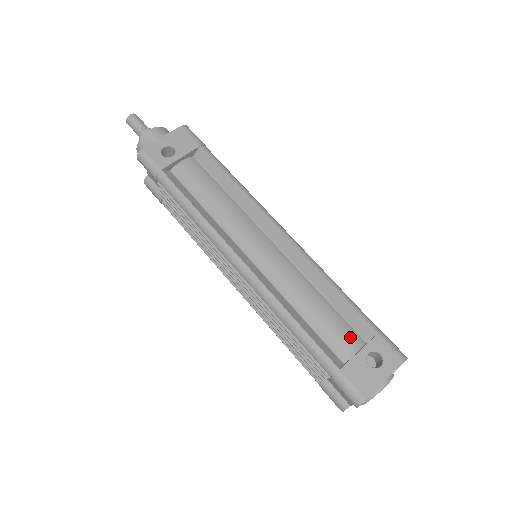
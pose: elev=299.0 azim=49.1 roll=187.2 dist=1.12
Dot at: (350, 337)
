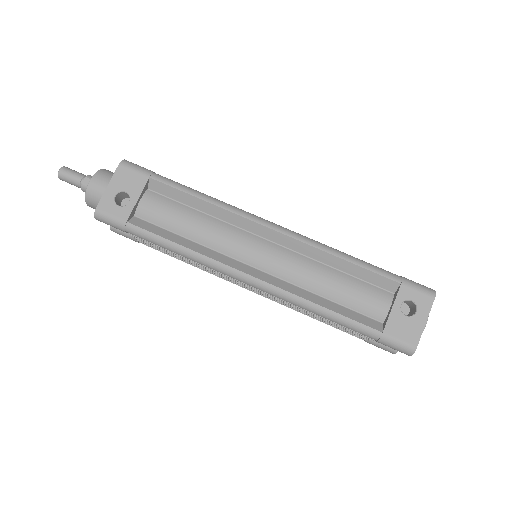
Dot at: (378, 297)
